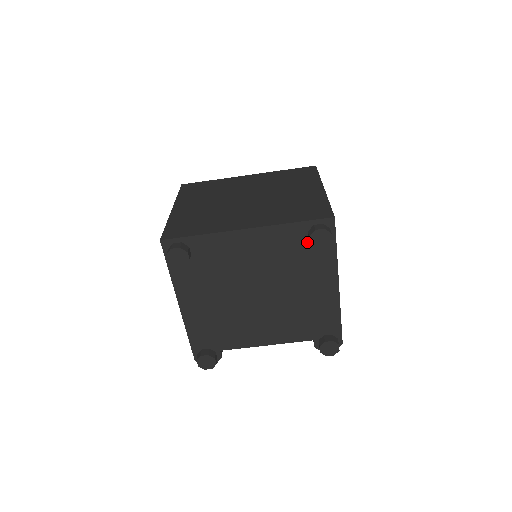
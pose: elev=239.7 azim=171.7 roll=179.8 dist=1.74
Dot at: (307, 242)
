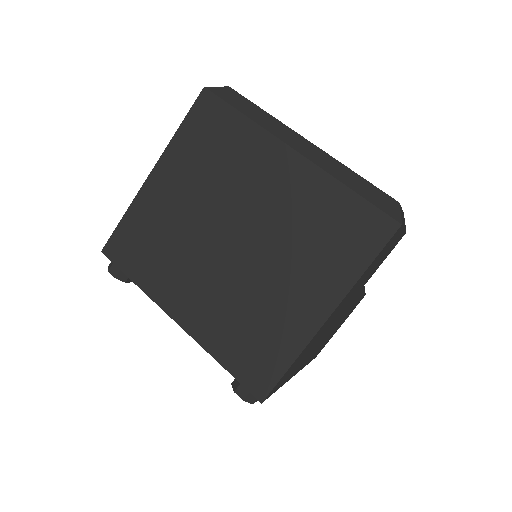
Dot at: occluded
